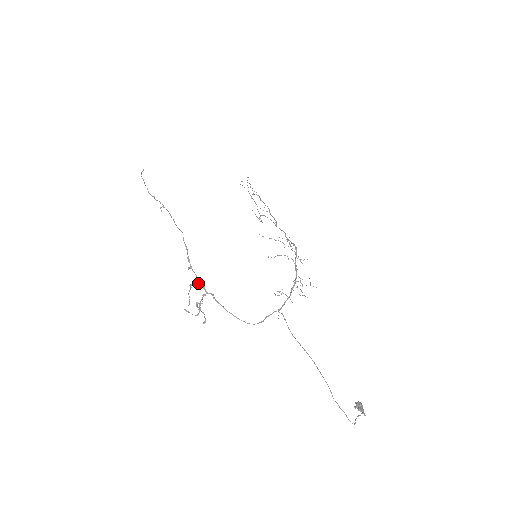
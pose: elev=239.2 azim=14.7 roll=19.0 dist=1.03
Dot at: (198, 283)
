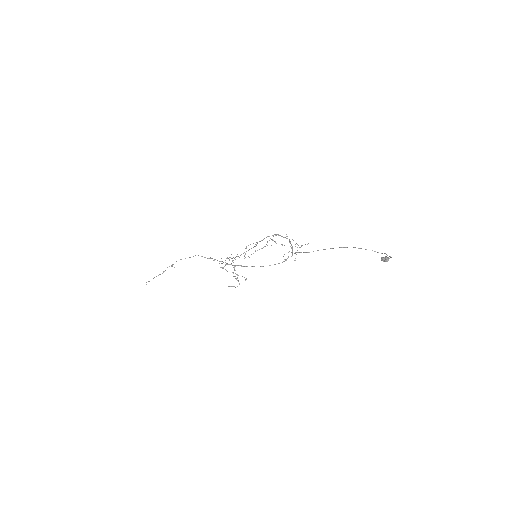
Dot at: (225, 264)
